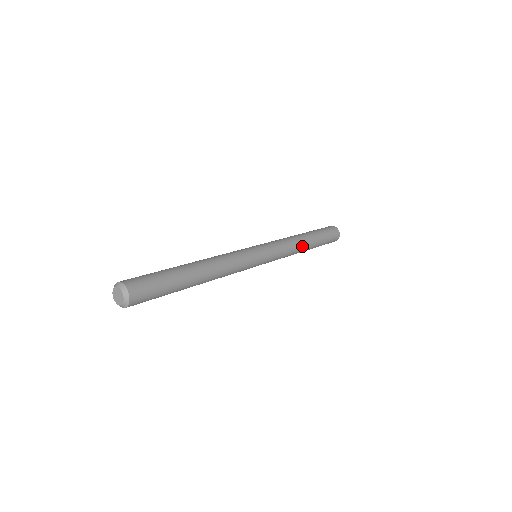
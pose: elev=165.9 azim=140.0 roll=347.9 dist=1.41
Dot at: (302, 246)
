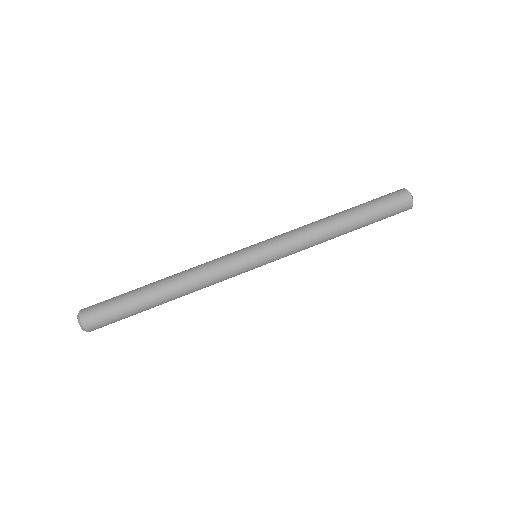
Dot at: (329, 239)
